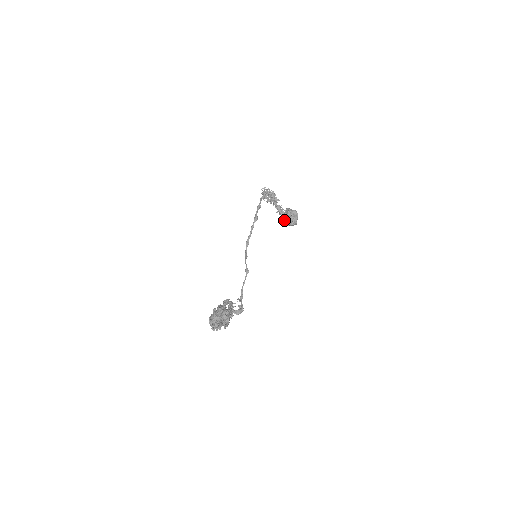
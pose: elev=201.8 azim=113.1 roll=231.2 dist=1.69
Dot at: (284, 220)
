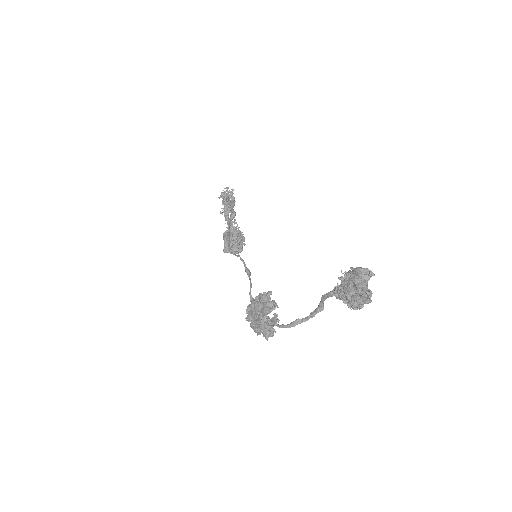
Dot at: (236, 239)
